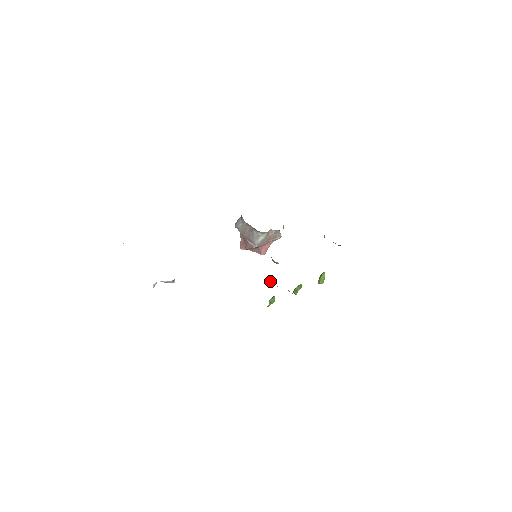
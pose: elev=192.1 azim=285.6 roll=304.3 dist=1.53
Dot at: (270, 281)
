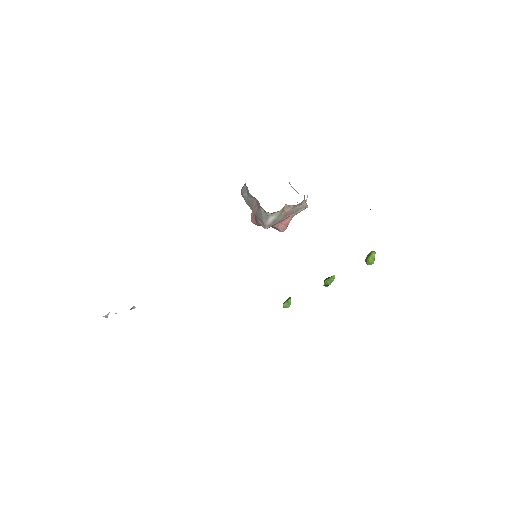
Dot at: occluded
